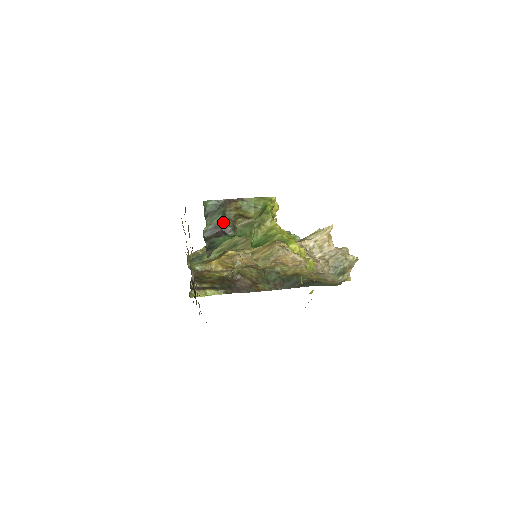
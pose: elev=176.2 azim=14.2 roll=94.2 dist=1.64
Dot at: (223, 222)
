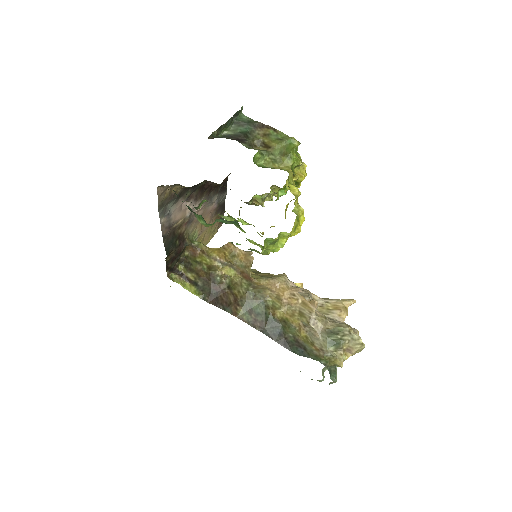
Dot at: (245, 135)
